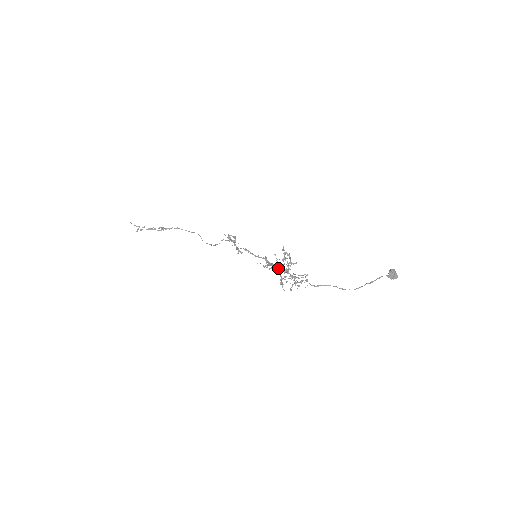
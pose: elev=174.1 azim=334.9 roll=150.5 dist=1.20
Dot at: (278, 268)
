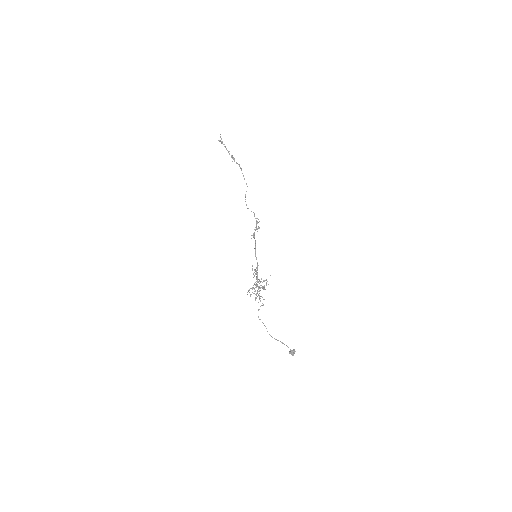
Dot at: (256, 283)
